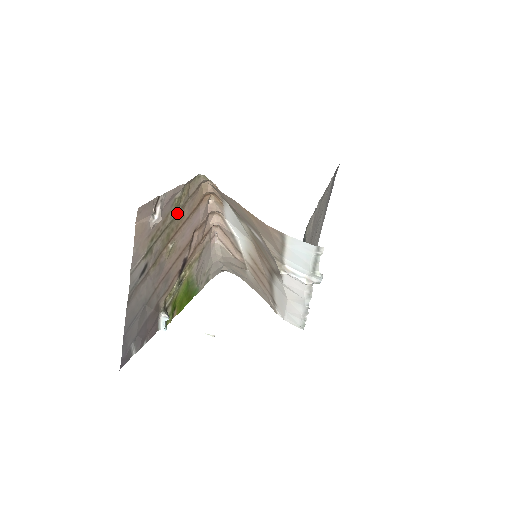
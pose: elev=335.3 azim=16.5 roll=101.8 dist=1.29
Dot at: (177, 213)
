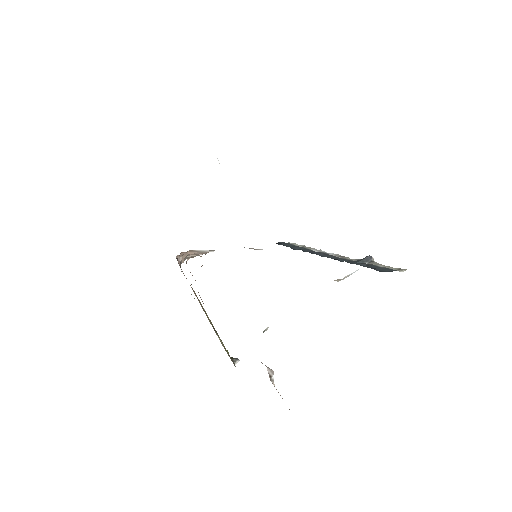
Dot at: occluded
